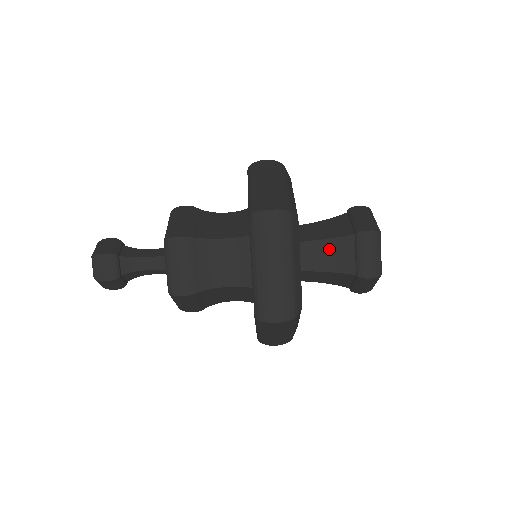
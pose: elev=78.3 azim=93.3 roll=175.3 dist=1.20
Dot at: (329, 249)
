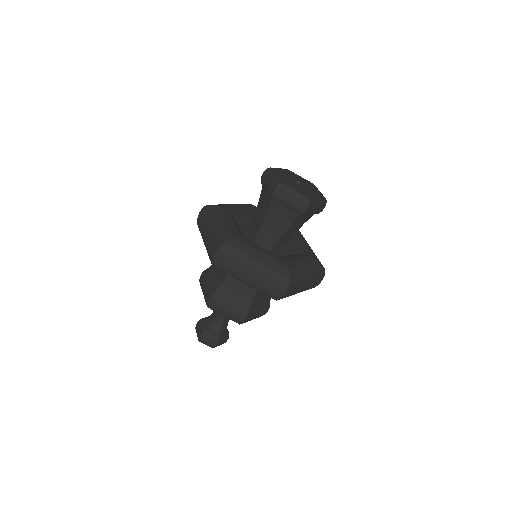
Dot at: (293, 227)
